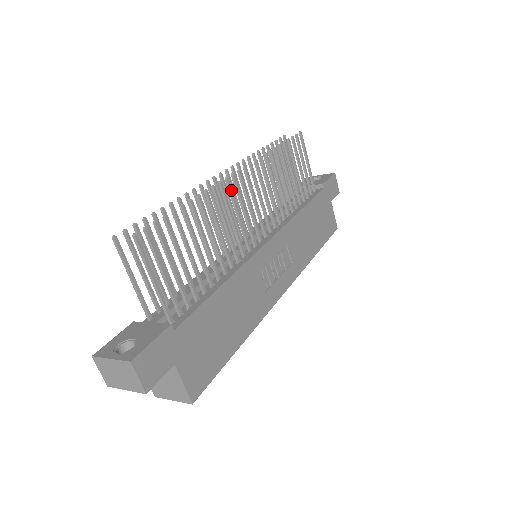
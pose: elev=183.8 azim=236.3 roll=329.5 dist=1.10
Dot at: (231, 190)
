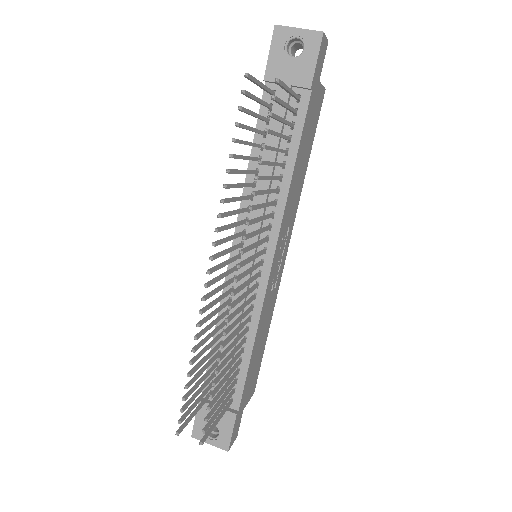
Dot at: (235, 304)
